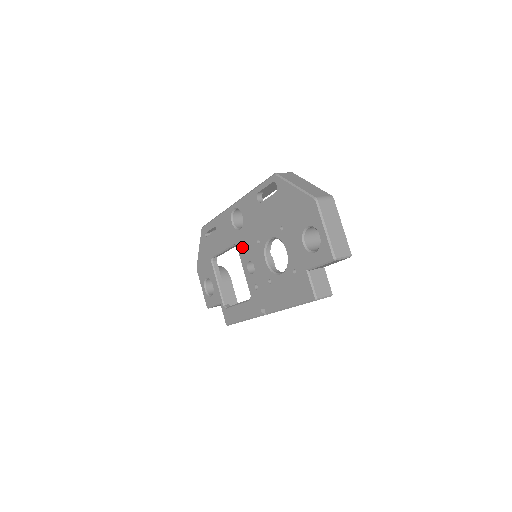
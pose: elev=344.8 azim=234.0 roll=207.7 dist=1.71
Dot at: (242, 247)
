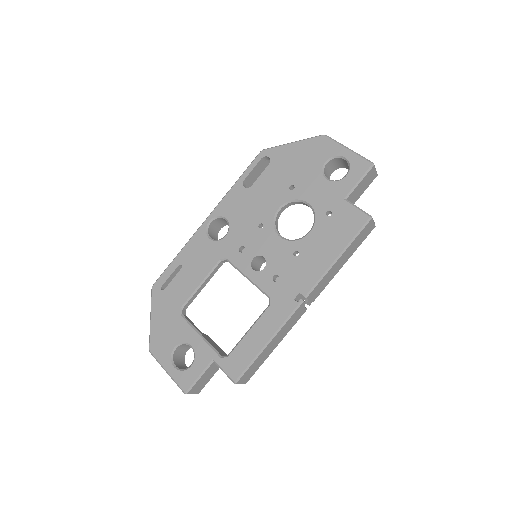
Dot at: (236, 251)
